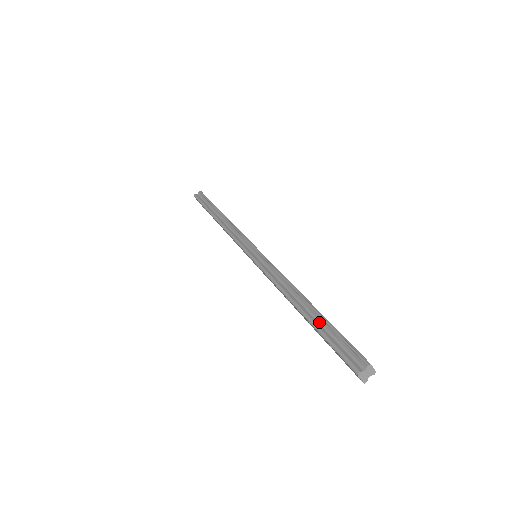
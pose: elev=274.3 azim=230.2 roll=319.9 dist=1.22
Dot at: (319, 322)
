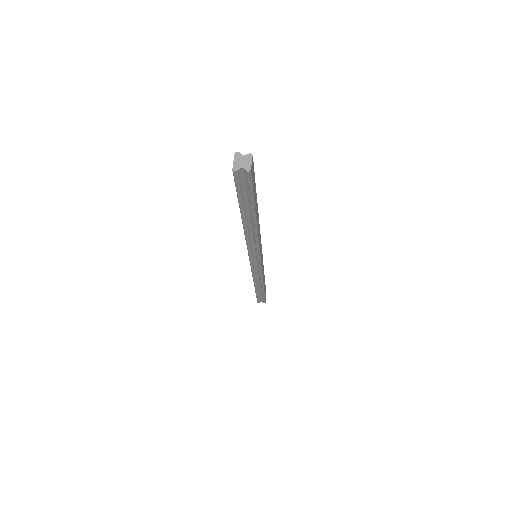
Dot at: occluded
